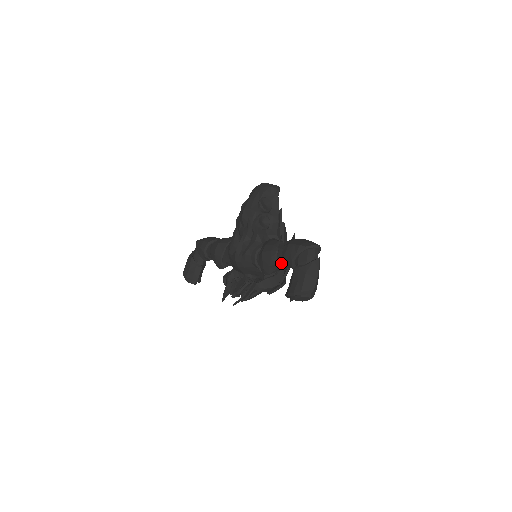
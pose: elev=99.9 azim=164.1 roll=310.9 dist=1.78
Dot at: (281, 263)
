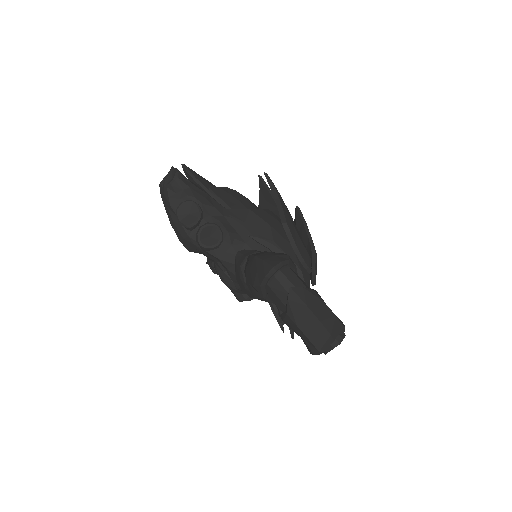
Dot at: occluded
